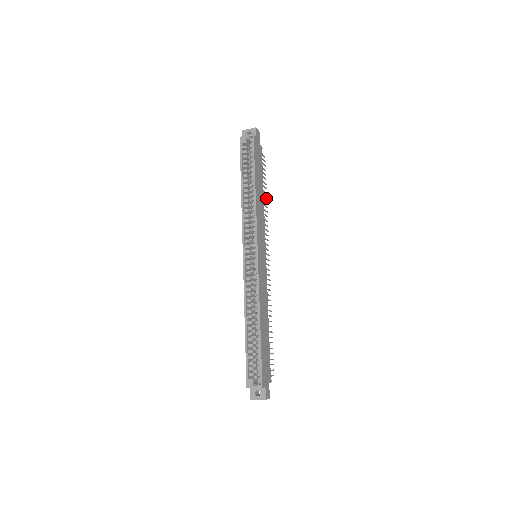
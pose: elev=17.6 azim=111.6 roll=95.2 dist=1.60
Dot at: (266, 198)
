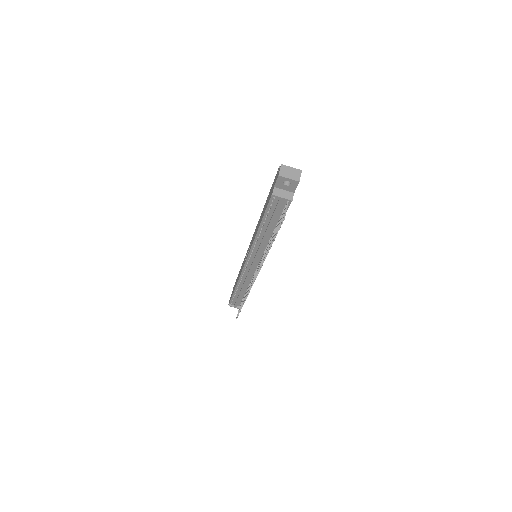
Dot at: (243, 304)
